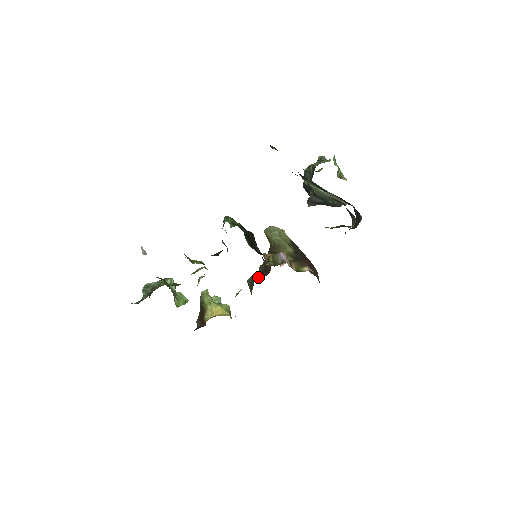
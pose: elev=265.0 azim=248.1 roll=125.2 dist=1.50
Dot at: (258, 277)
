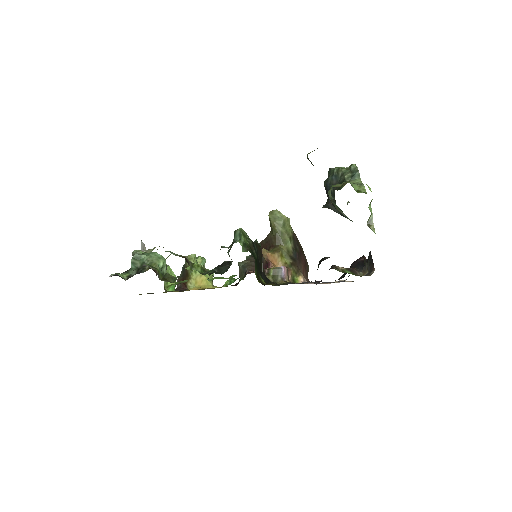
Dot at: (251, 268)
